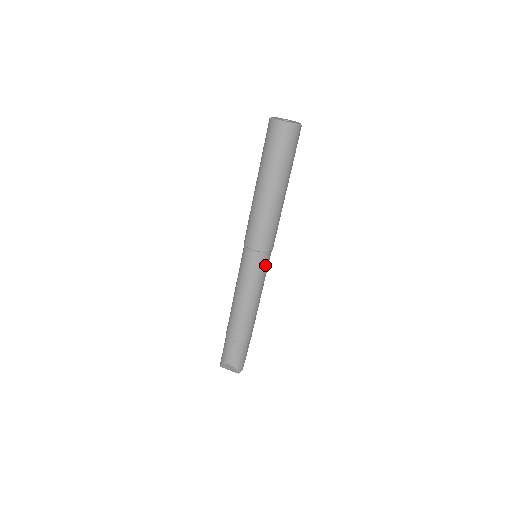
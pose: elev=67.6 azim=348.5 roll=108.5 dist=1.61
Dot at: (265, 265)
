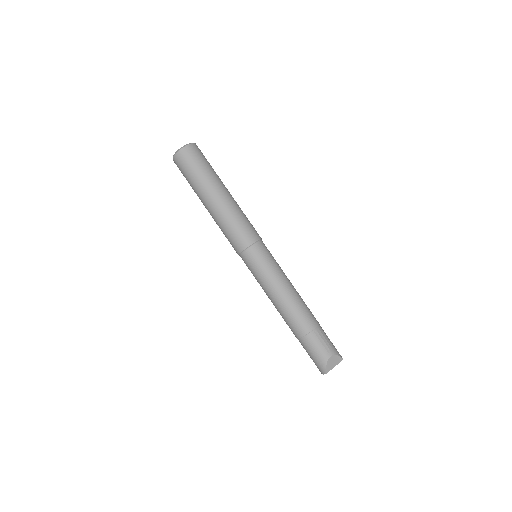
Dot at: (269, 252)
